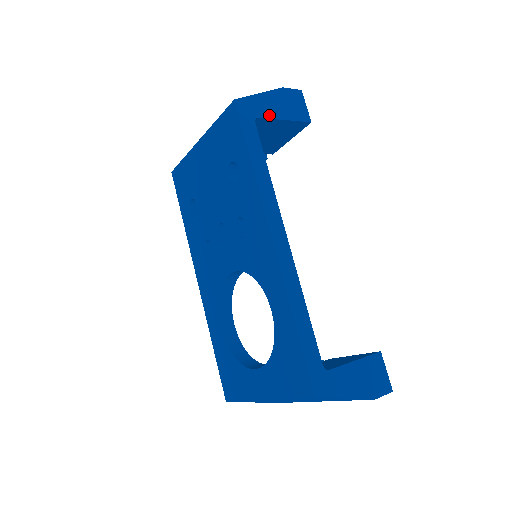
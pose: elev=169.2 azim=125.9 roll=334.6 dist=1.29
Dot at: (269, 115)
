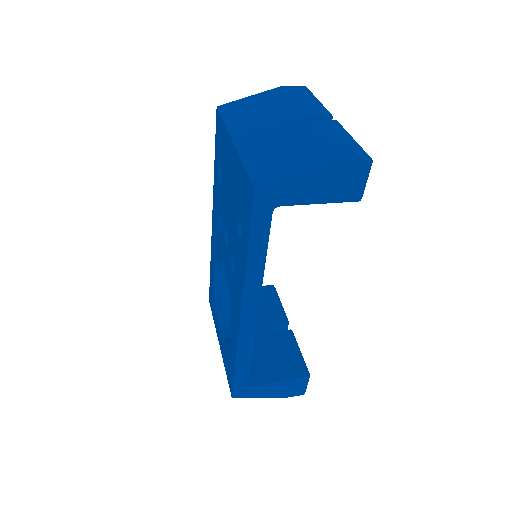
Dot at: (298, 201)
